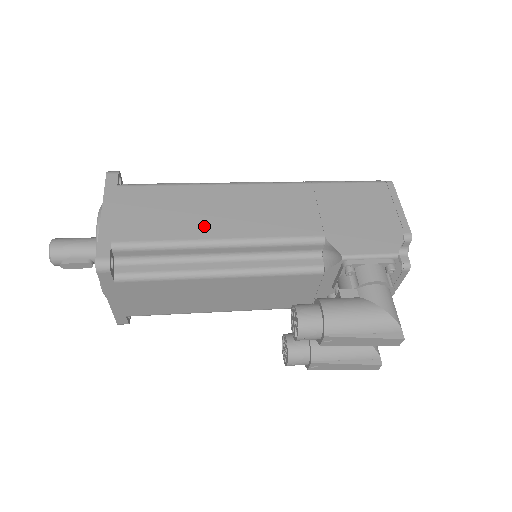
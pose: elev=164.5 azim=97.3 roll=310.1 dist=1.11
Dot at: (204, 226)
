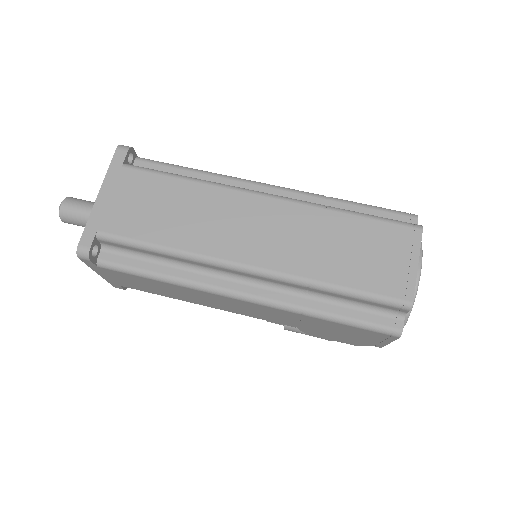
Dot at: (191, 300)
